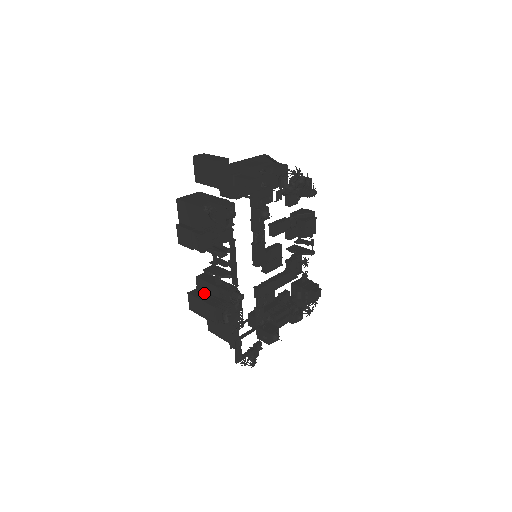
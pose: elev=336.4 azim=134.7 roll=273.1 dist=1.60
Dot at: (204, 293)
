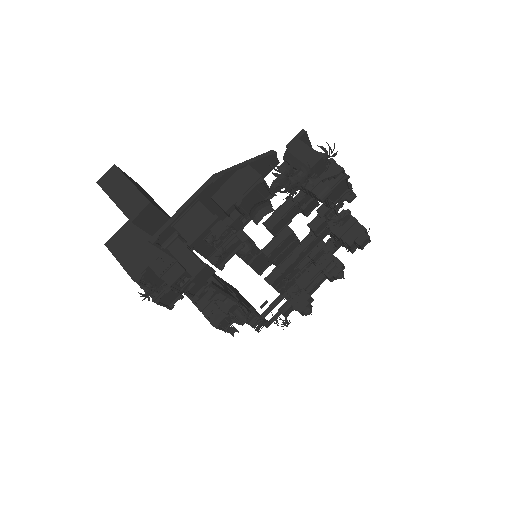
Dot at: occluded
